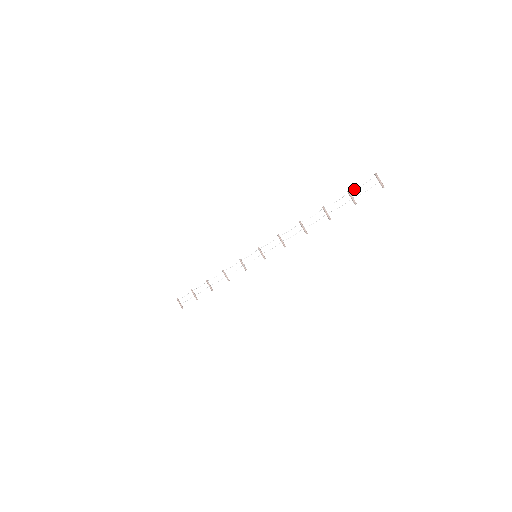
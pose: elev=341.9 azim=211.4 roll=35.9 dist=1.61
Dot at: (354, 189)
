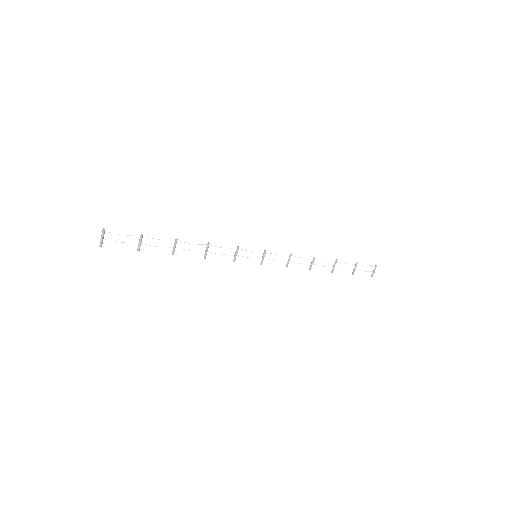
Dot at: occluded
